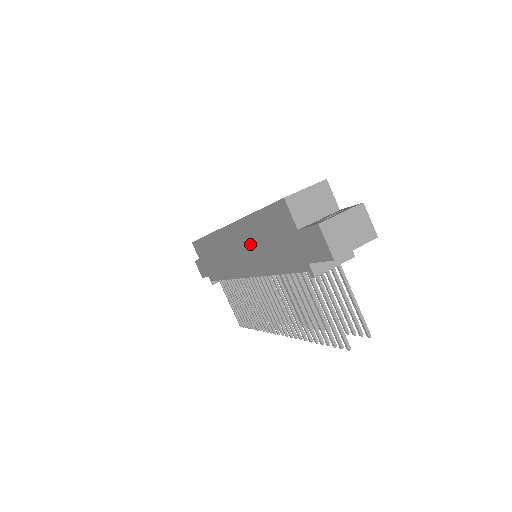
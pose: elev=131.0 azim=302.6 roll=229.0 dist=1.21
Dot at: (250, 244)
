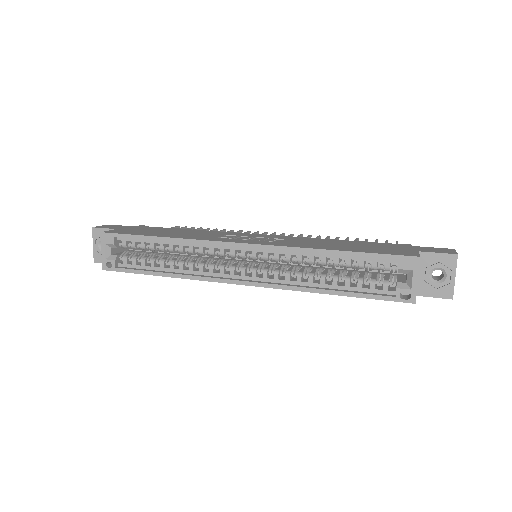
Dot at: occluded
